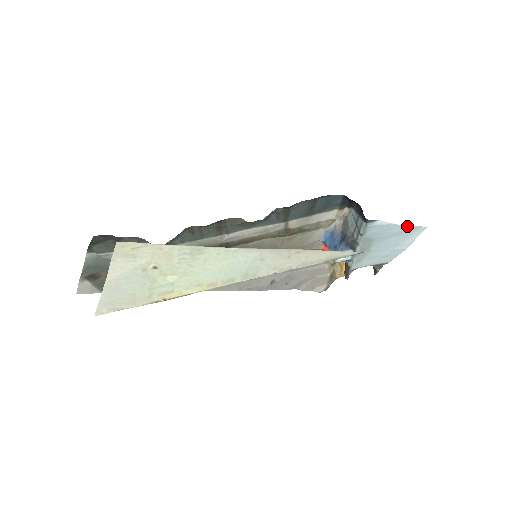
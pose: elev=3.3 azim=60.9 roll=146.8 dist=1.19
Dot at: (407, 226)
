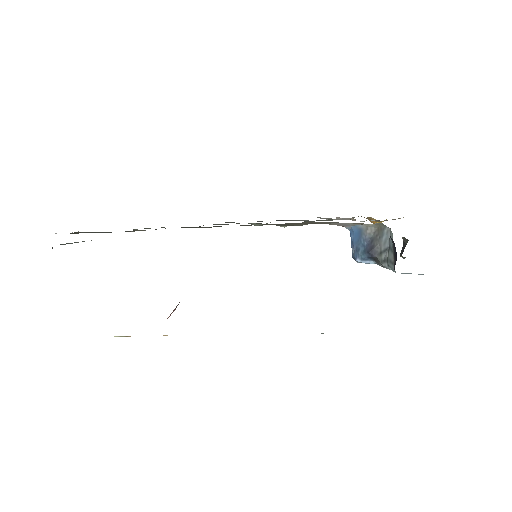
Dot at: occluded
